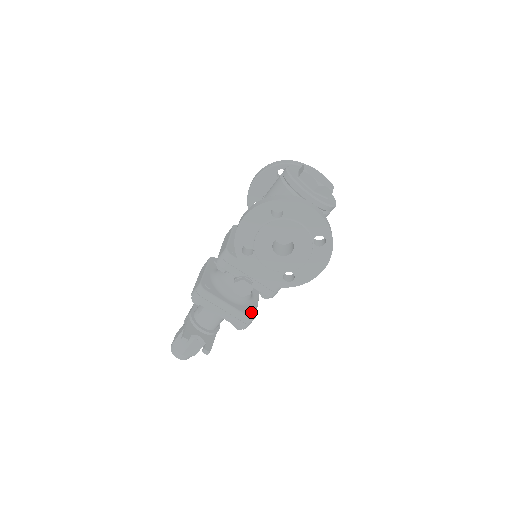
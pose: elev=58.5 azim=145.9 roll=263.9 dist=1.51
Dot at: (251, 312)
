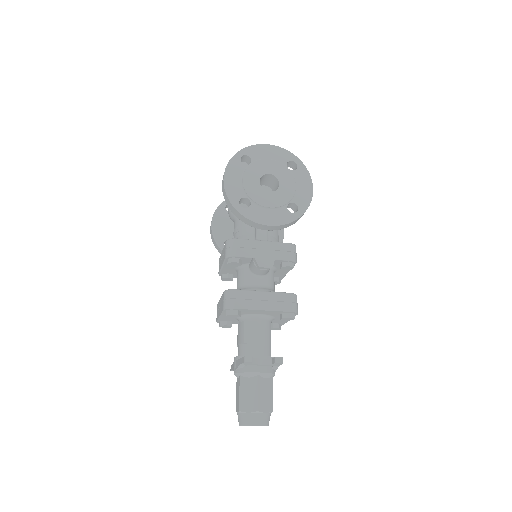
Dot at: occluded
